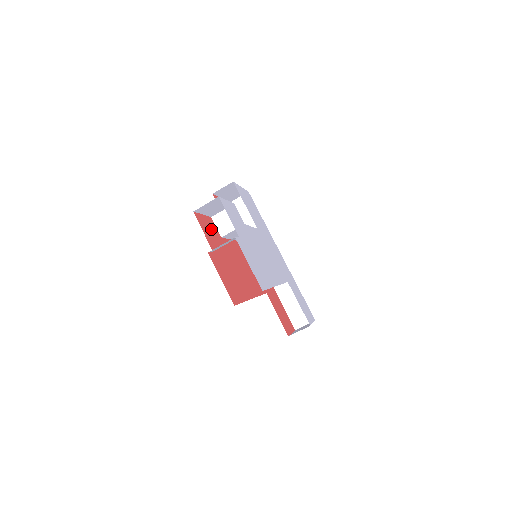
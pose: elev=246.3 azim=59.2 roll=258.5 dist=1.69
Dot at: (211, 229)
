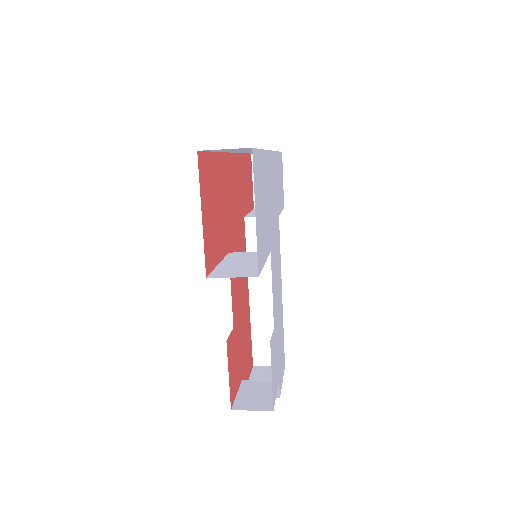
Dot at: (233, 360)
